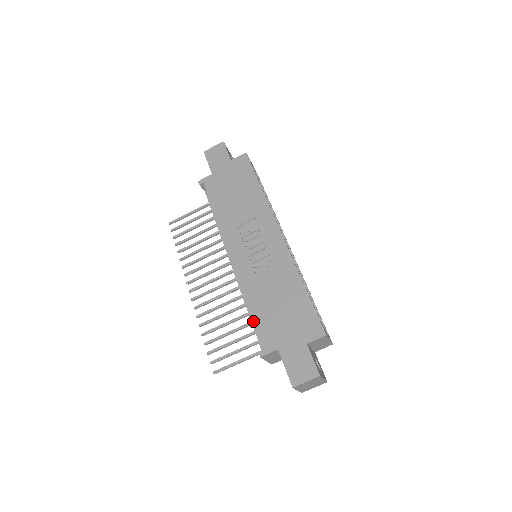
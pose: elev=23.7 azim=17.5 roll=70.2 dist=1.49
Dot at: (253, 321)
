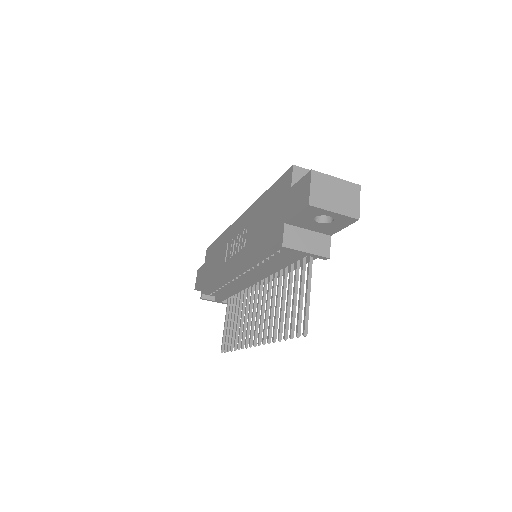
Dot at: (263, 252)
